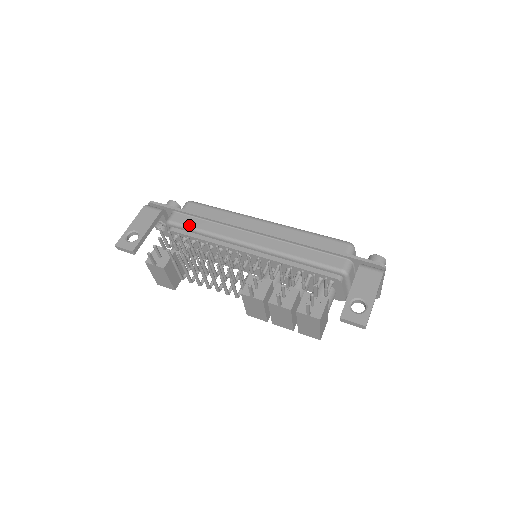
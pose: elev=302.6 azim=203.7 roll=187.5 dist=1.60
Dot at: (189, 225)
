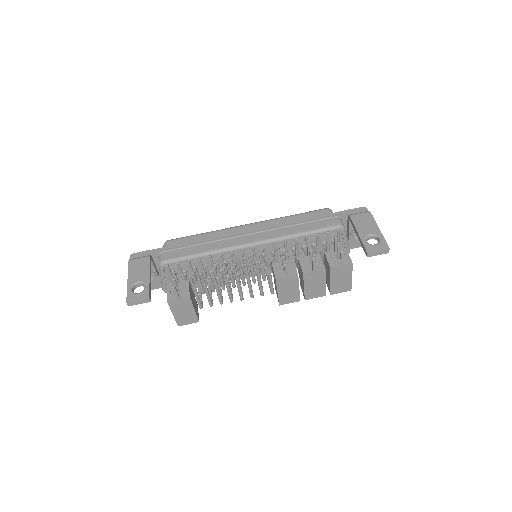
Dot at: (185, 255)
